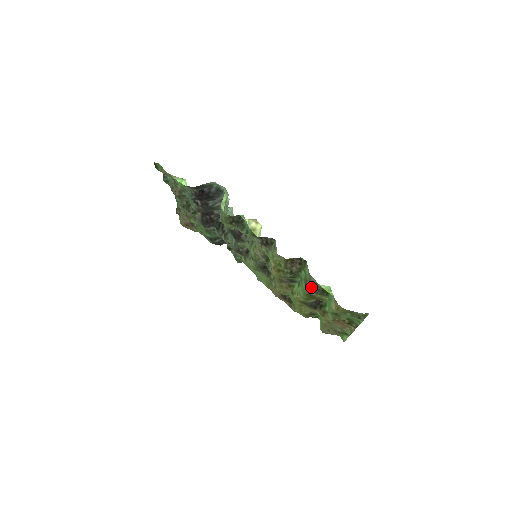
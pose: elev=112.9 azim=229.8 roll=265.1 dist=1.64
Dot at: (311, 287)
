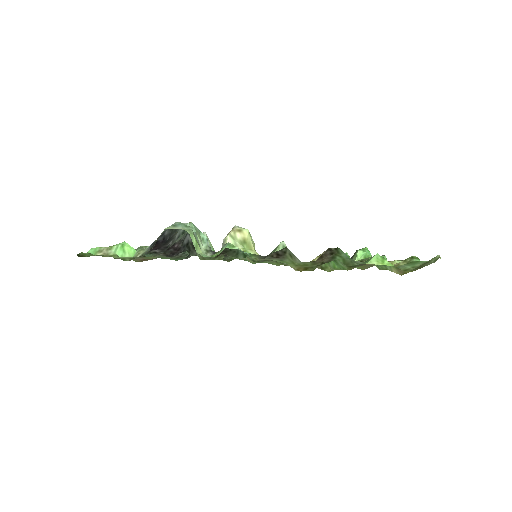
Dot at: occluded
